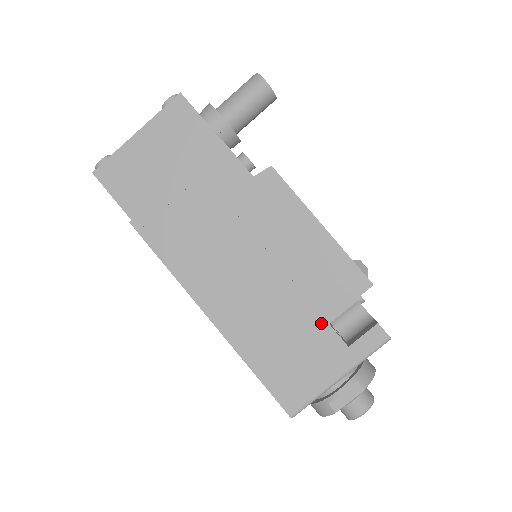
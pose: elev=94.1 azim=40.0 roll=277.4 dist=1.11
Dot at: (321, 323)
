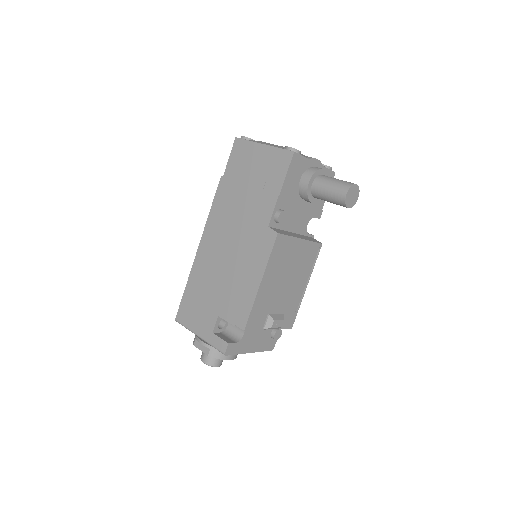
Dot at: (217, 311)
